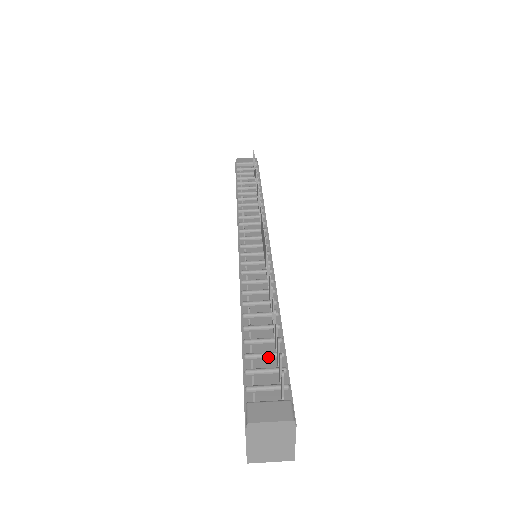
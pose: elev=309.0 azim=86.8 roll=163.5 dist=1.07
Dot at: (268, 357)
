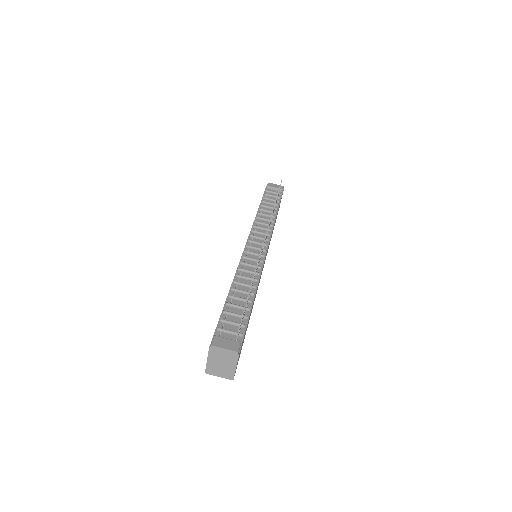
Dot at: (237, 316)
